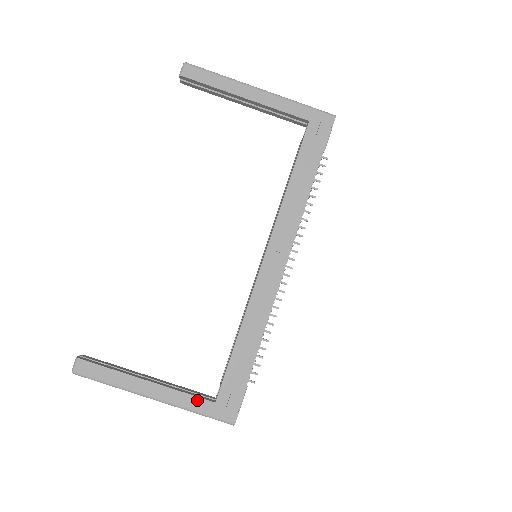
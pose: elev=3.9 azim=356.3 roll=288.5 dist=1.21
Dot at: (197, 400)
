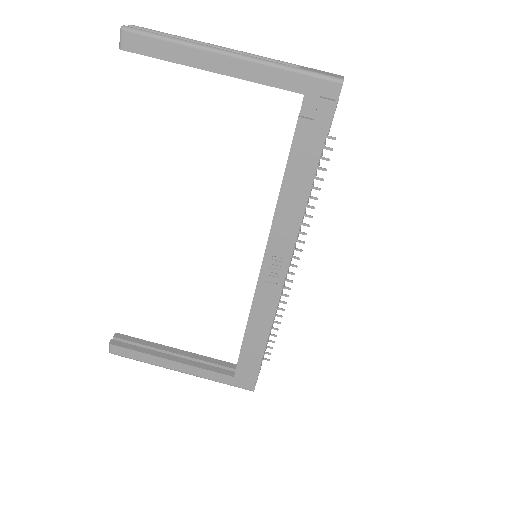
Dot at: (218, 375)
